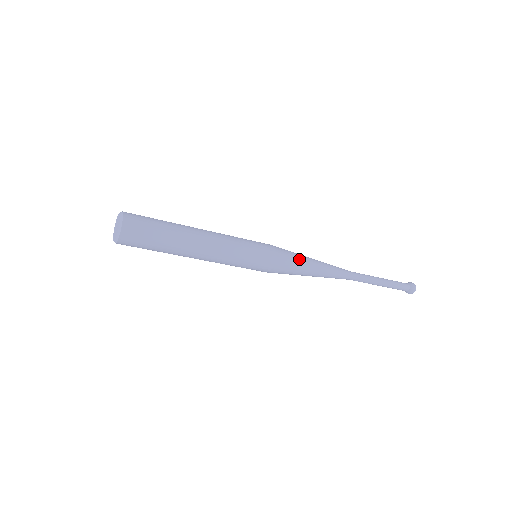
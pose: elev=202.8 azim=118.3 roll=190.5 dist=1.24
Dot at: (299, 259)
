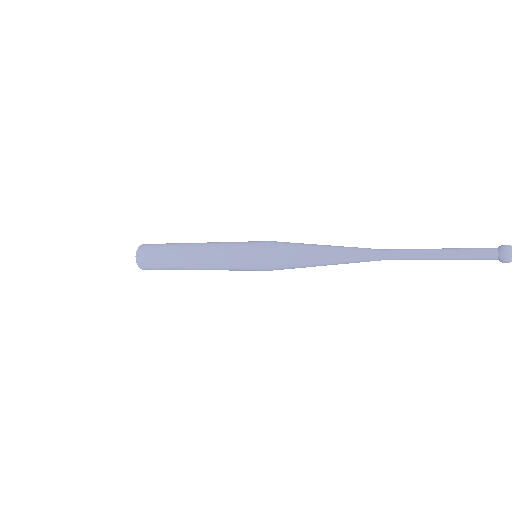
Dot at: (296, 246)
